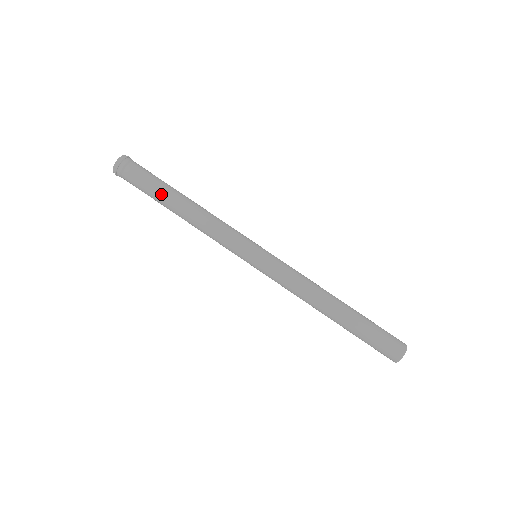
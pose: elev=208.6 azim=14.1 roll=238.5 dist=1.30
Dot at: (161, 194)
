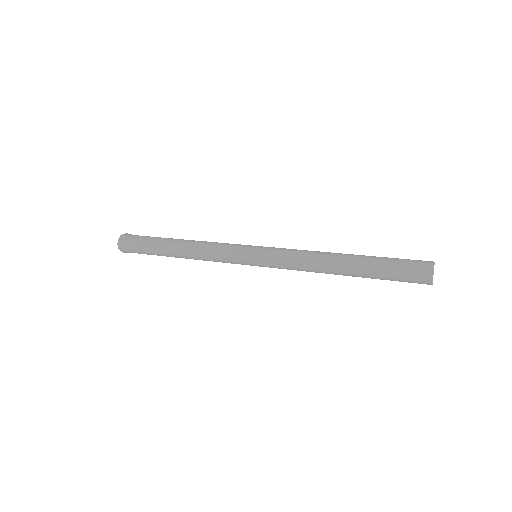
Dot at: (161, 240)
